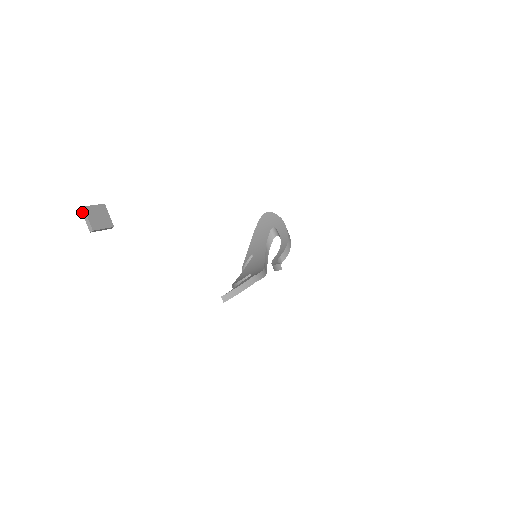
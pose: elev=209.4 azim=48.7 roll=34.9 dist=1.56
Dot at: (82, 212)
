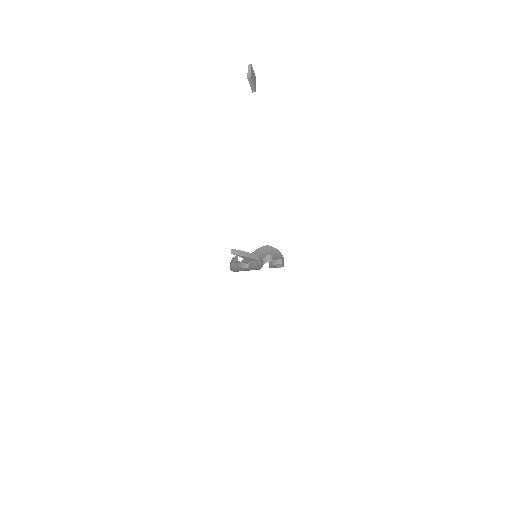
Dot at: (248, 67)
